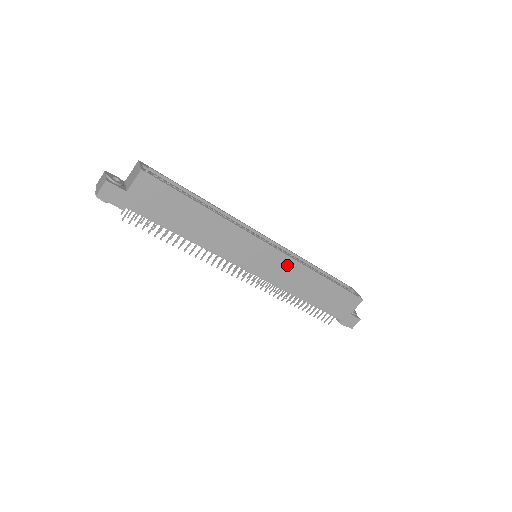
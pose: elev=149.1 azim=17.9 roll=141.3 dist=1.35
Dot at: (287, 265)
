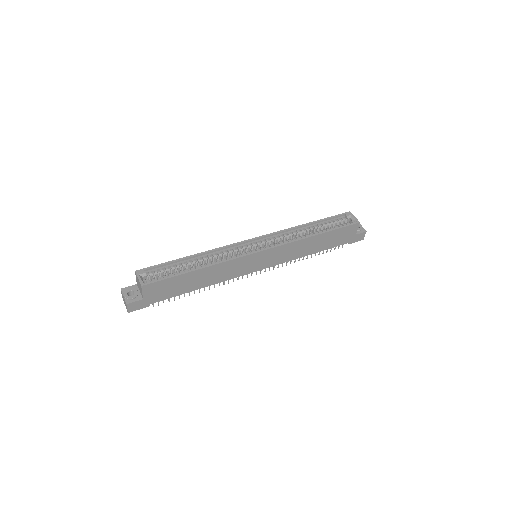
Dot at: (282, 250)
